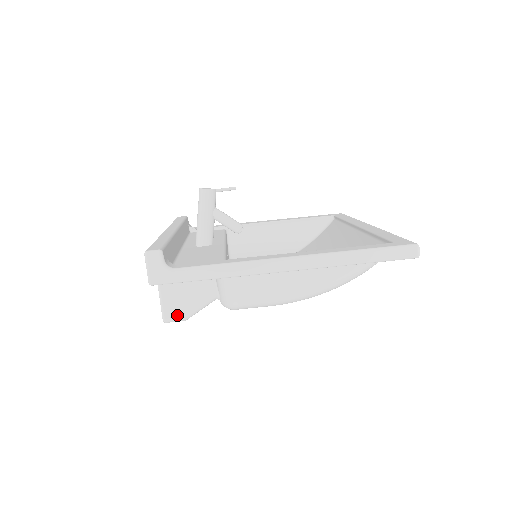
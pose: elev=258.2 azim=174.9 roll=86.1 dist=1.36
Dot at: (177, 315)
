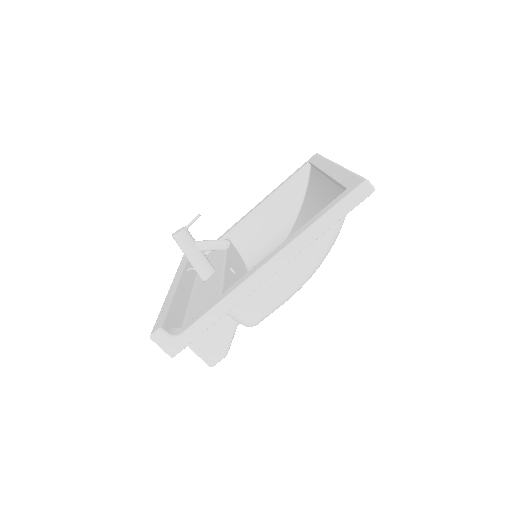
Dot at: (216, 356)
